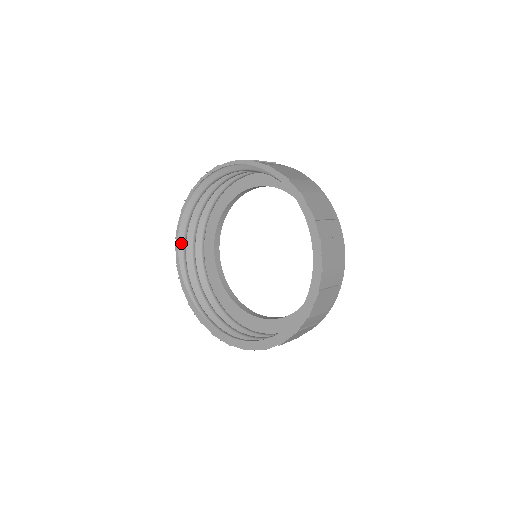
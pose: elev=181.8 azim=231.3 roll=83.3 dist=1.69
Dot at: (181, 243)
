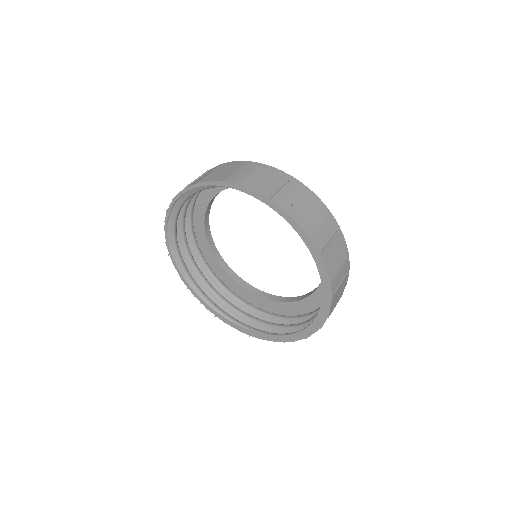
Dot at: (176, 258)
